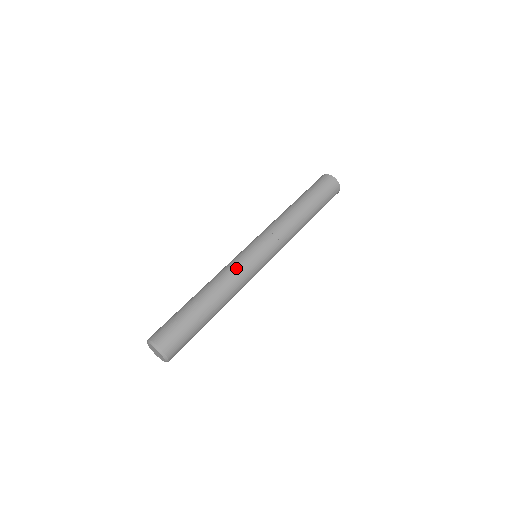
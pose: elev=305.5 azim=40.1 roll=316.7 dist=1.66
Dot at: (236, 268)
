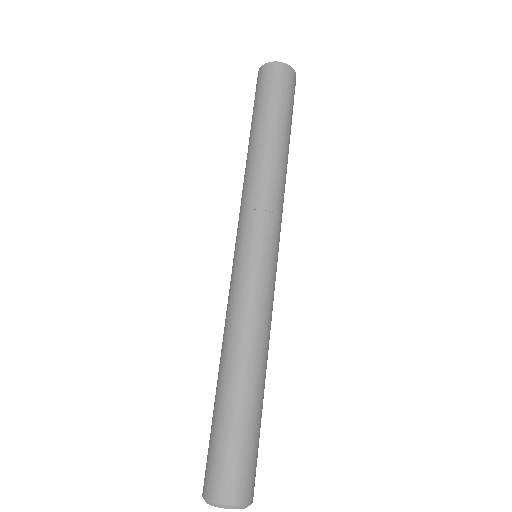
Dot at: (265, 303)
